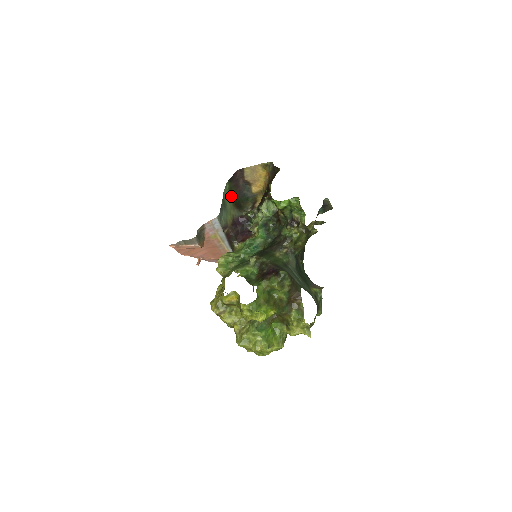
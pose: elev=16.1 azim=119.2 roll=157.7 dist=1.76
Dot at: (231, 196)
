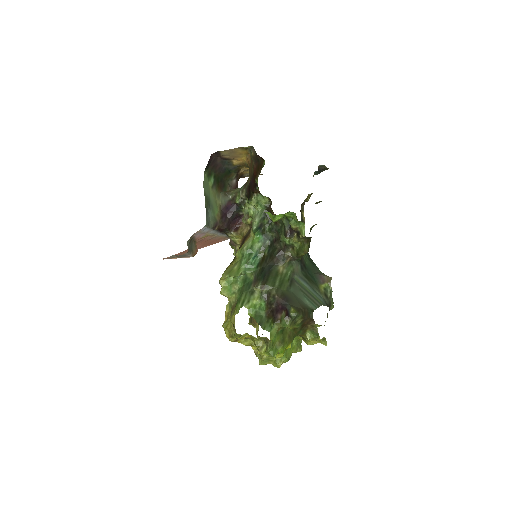
Dot at: (212, 181)
